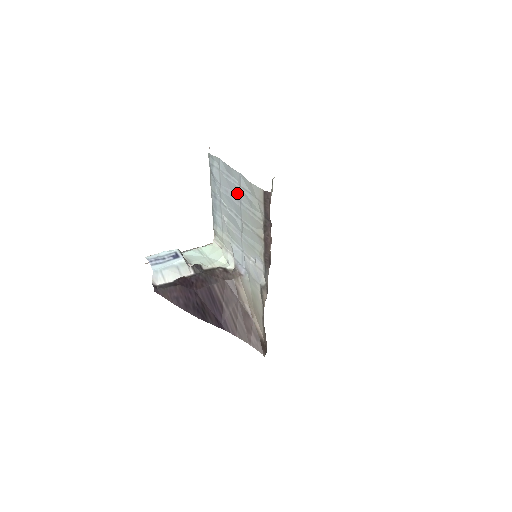
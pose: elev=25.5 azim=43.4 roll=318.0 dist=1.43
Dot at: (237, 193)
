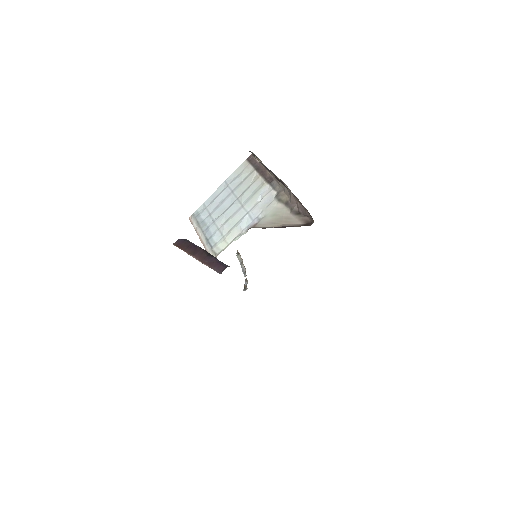
Dot at: (227, 192)
